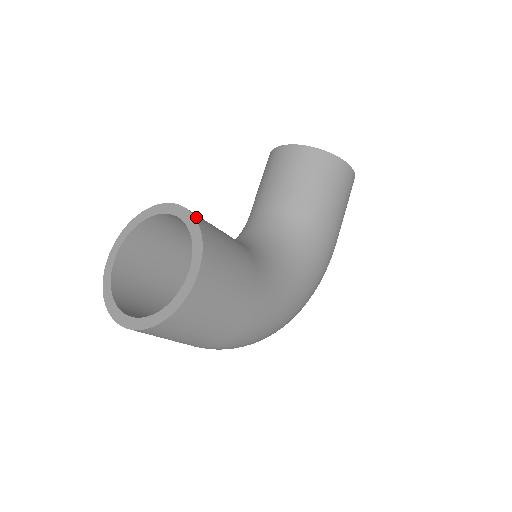
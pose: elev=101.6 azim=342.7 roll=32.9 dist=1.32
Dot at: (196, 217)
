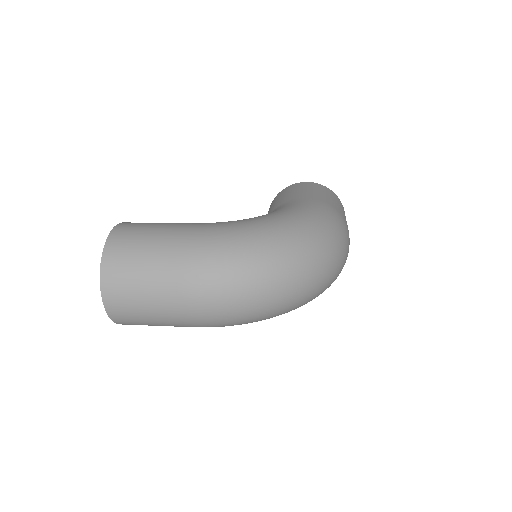
Dot at: occluded
